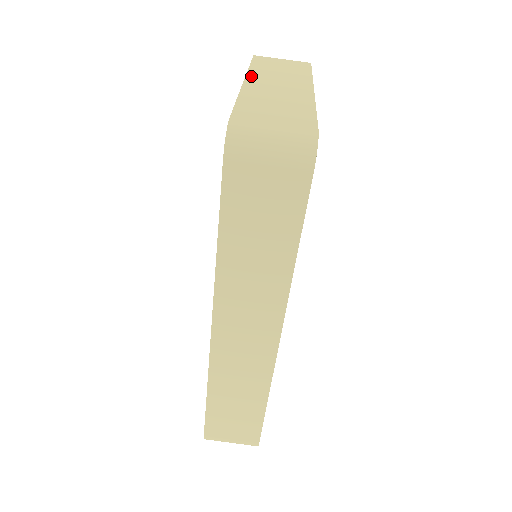
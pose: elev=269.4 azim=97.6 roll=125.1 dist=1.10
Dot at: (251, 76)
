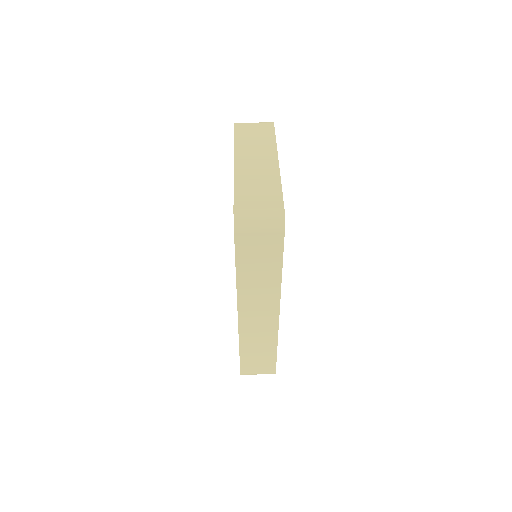
Dot at: (237, 155)
